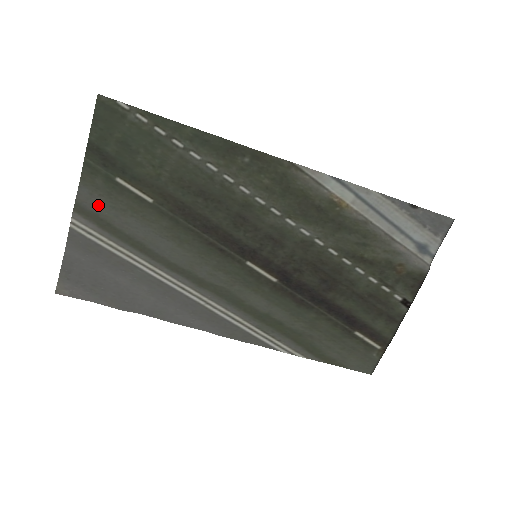
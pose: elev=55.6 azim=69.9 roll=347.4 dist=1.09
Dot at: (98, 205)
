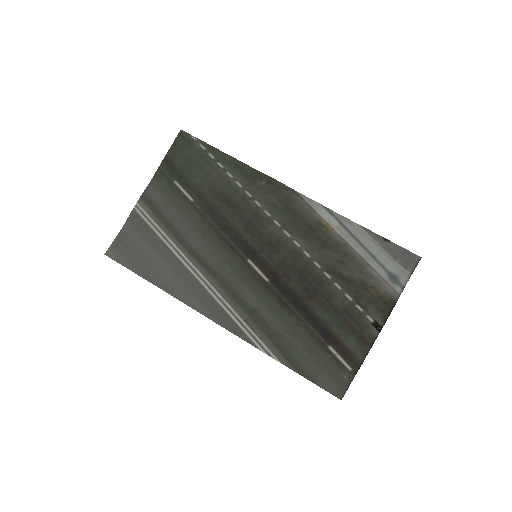
Dot at: (157, 197)
